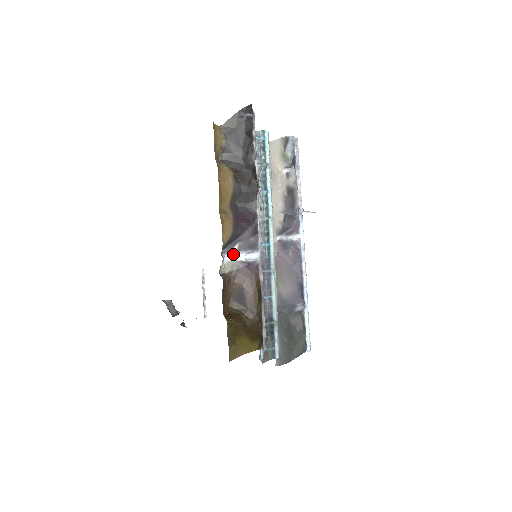
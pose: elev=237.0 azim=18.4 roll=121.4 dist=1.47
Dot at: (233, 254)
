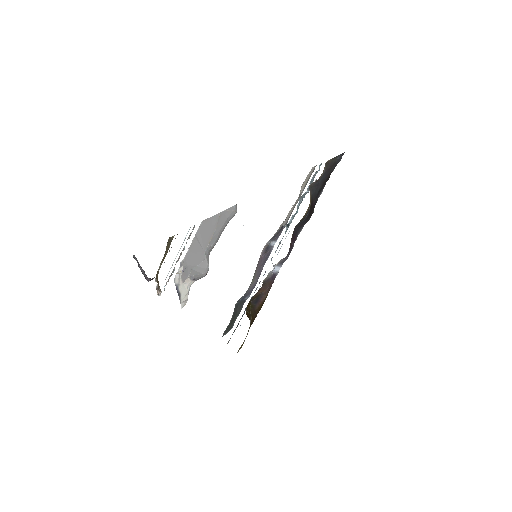
Dot at: occluded
